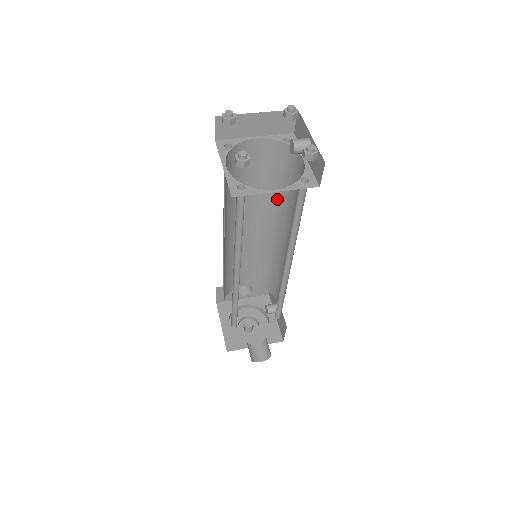
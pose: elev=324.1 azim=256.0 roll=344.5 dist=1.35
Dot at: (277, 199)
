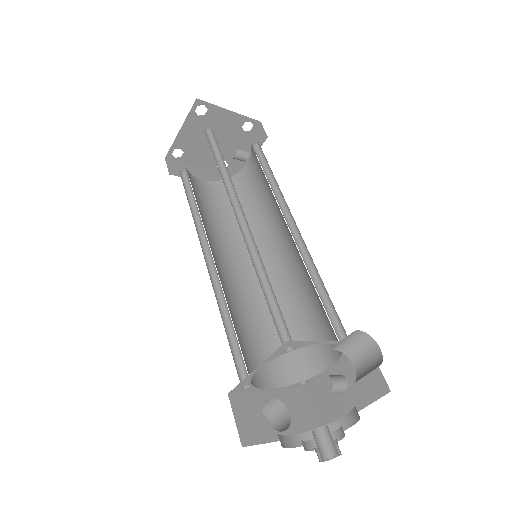
Dot at: occluded
